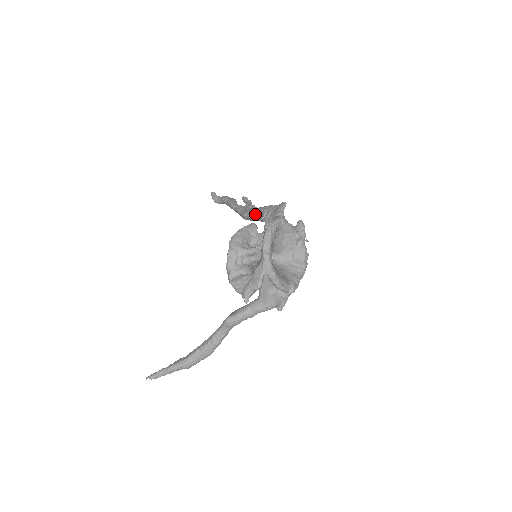
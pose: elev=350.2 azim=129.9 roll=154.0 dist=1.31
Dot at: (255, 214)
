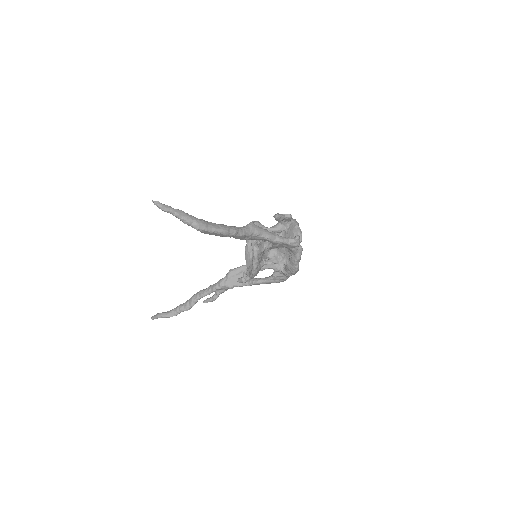
Dot at: occluded
